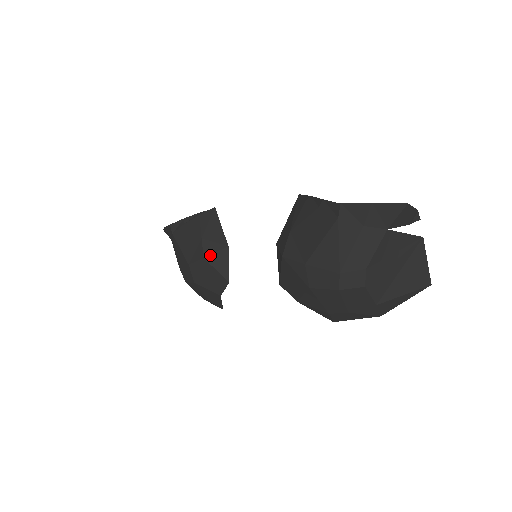
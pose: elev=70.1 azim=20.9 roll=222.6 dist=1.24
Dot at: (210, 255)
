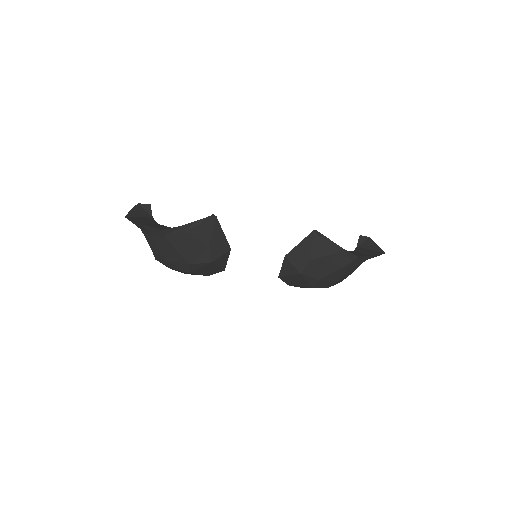
Dot at: (217, 259)
